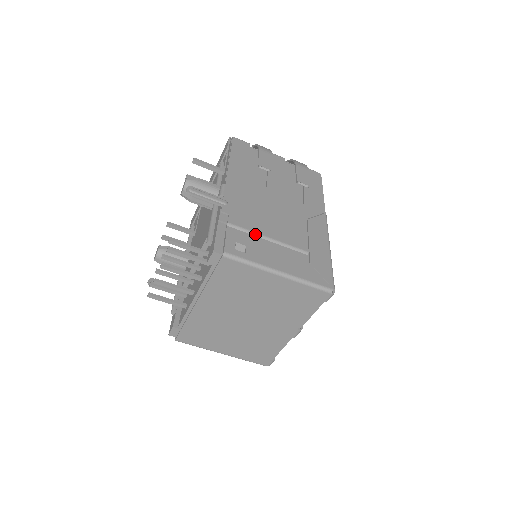
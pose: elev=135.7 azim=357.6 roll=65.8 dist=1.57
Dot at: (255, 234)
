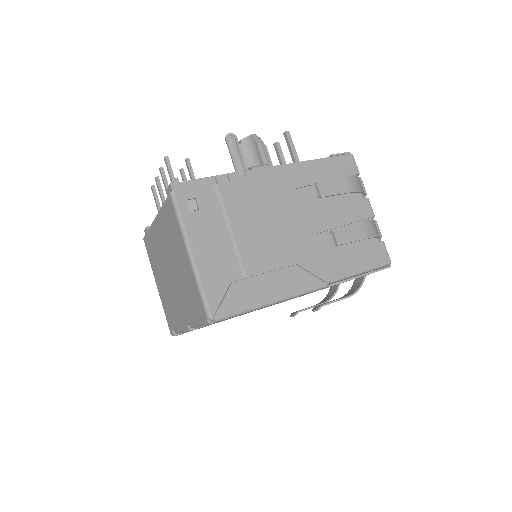
Dot at: (225, 215)
